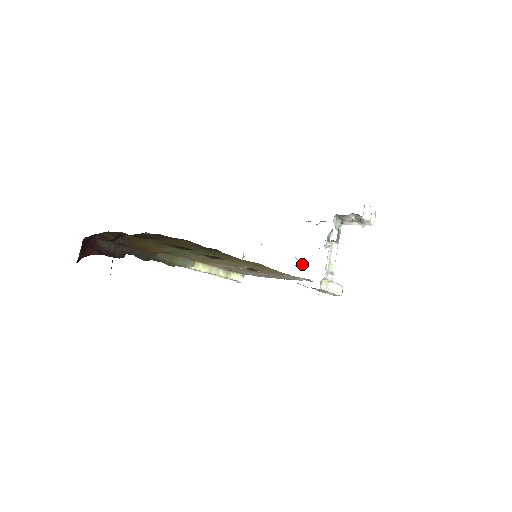
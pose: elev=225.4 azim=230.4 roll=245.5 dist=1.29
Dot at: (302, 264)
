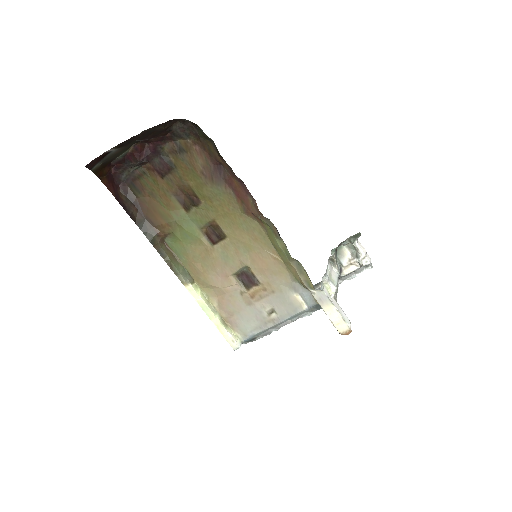
Dot at: occluded
